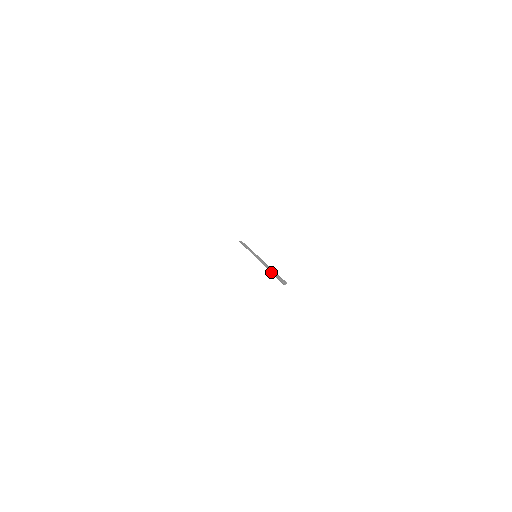
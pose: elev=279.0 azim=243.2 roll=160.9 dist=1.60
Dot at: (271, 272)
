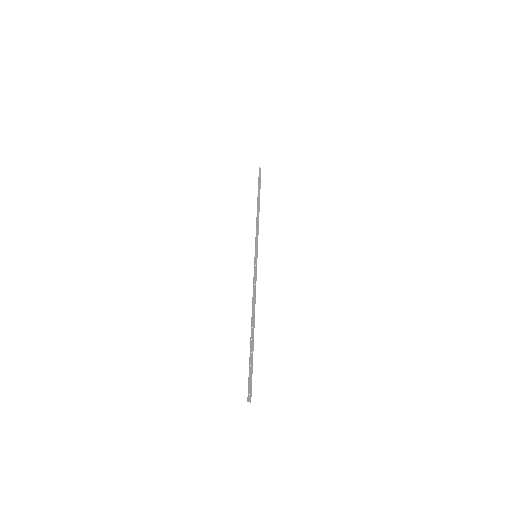
Dot at: (251, 343)
